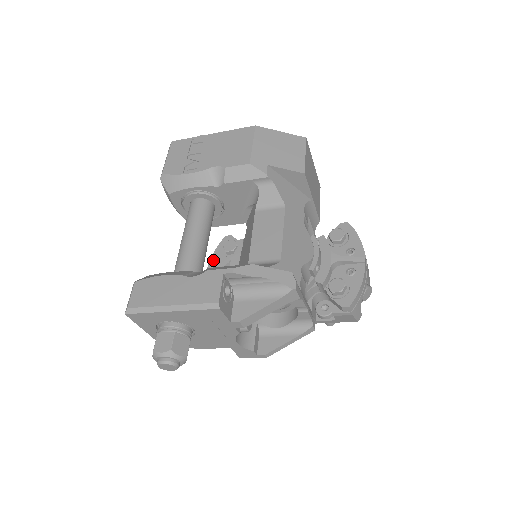
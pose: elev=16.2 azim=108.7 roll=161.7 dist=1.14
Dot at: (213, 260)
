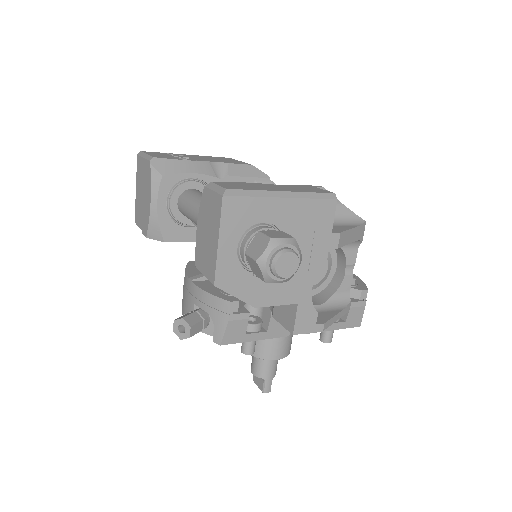
Dot at: (190, 272)
